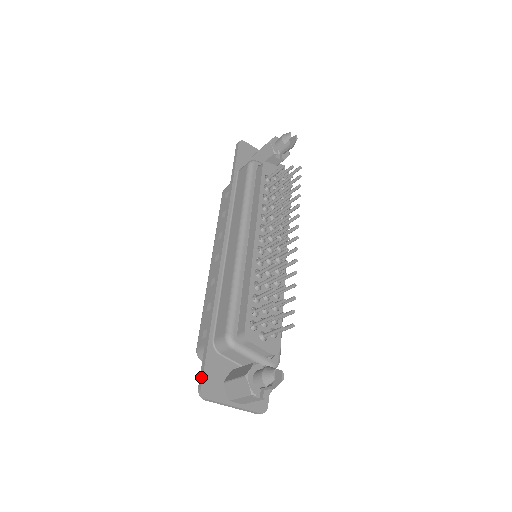
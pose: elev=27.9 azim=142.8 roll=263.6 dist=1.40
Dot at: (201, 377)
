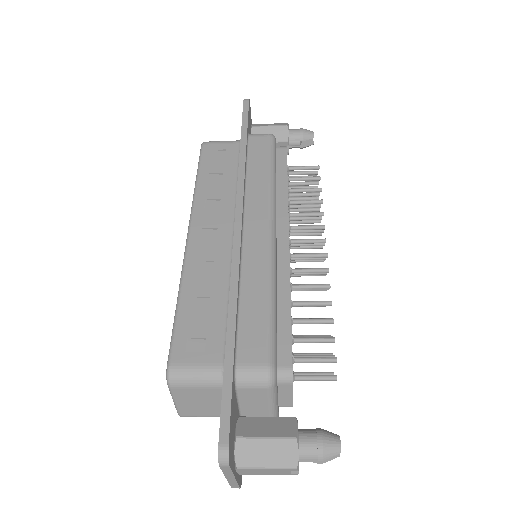
Dot at: (226, 425)
